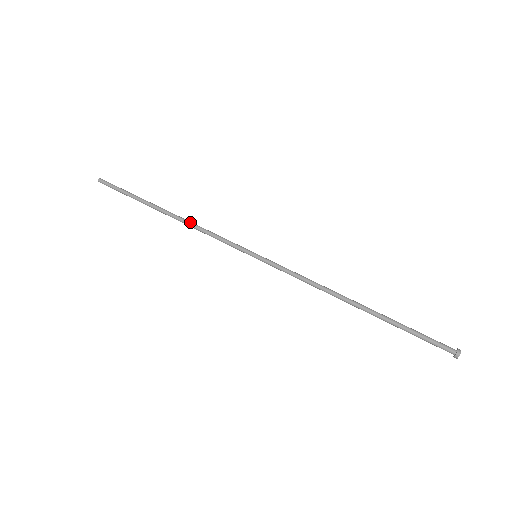
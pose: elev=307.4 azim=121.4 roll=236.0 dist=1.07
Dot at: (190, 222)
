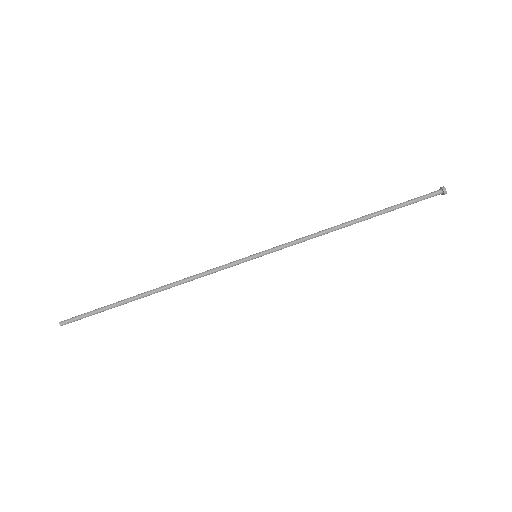
Dot at: (180, 283)
